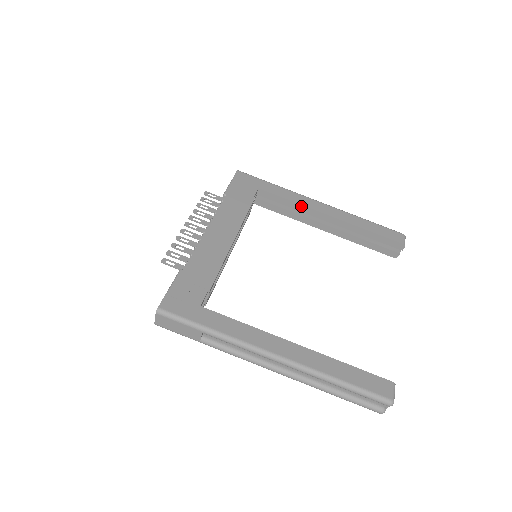
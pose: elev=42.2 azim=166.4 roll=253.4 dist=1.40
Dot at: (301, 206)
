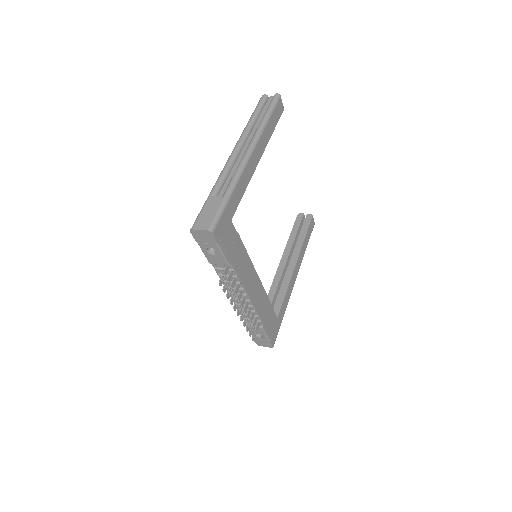
Dot at: (248, 182)
